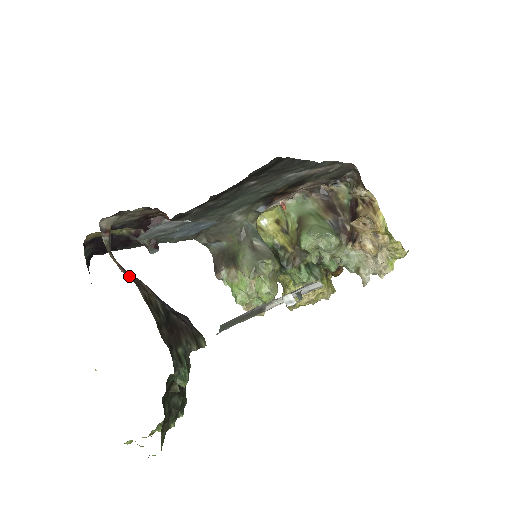
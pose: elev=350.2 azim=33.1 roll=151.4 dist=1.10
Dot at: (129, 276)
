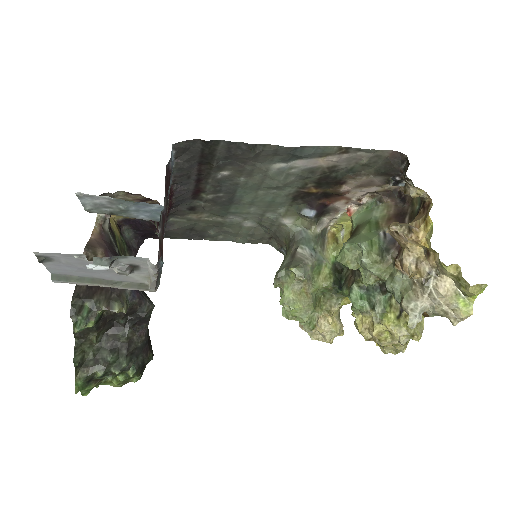
Dot at: (92, 241)
